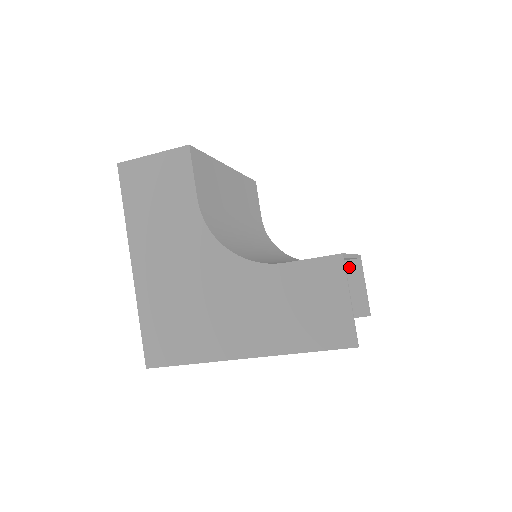
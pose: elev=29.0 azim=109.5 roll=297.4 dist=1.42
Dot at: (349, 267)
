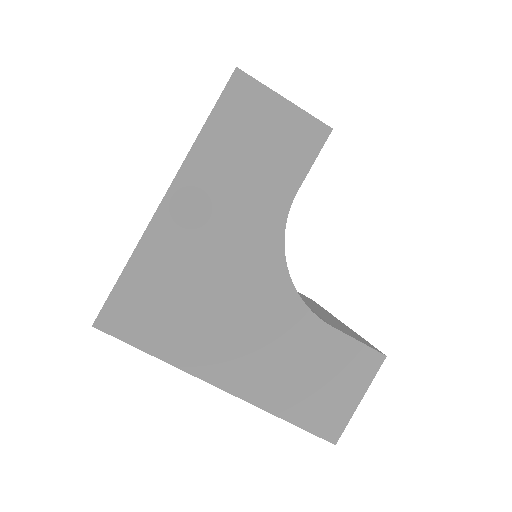
Dot at: occluded
